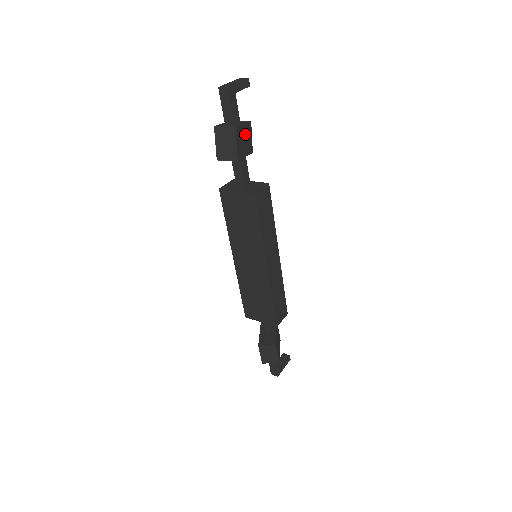
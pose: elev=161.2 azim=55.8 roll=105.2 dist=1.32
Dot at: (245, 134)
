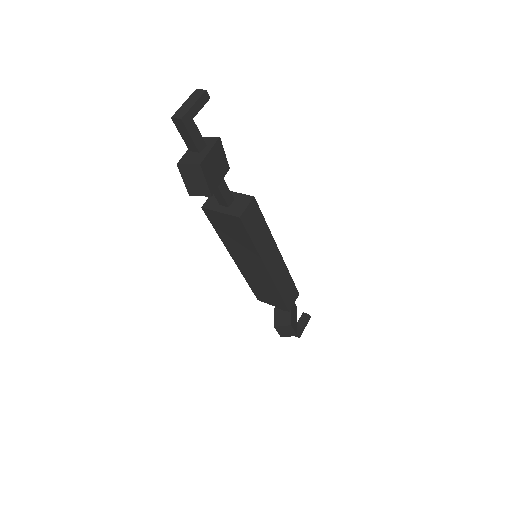
Dot at: (215, 159)
